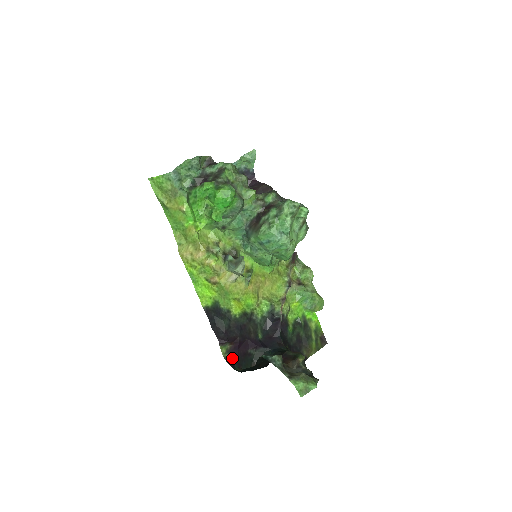
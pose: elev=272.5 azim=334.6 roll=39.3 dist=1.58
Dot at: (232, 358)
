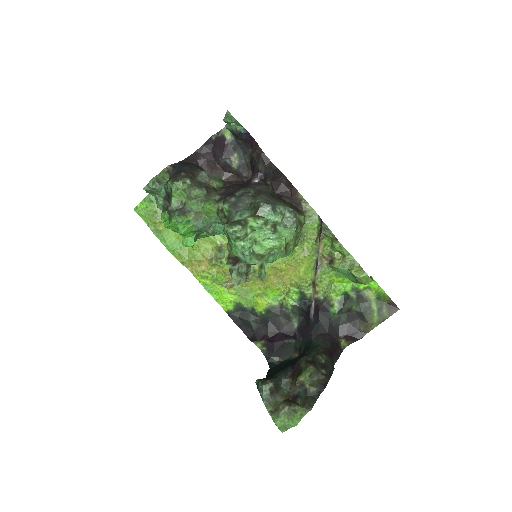
Dot at: (269, 350)
